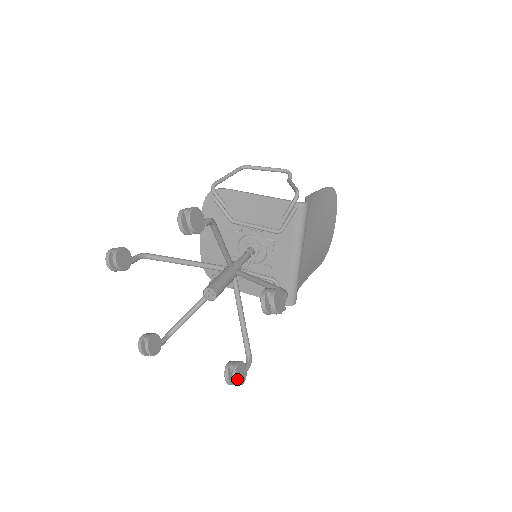
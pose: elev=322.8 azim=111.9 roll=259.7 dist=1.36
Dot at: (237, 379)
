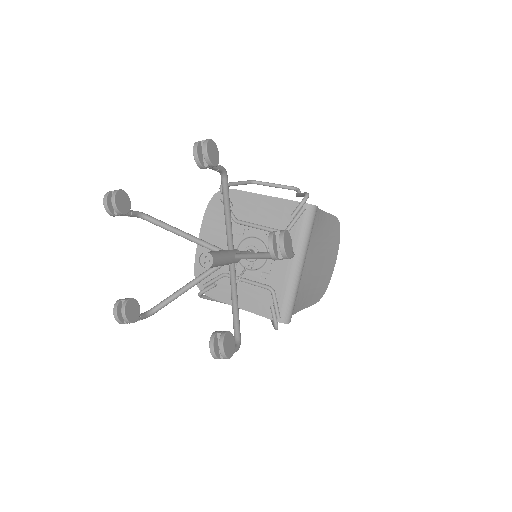
Dot at: (224, 347)
